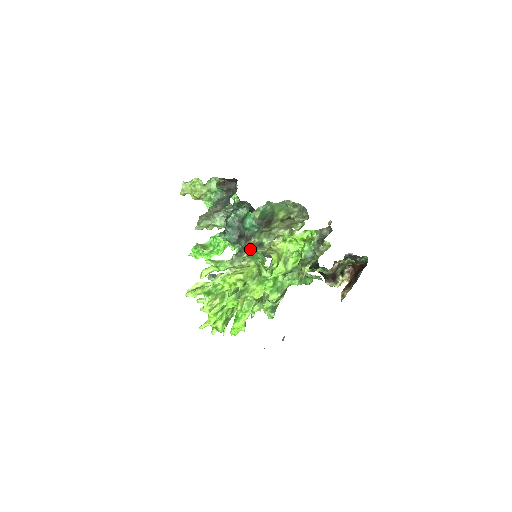
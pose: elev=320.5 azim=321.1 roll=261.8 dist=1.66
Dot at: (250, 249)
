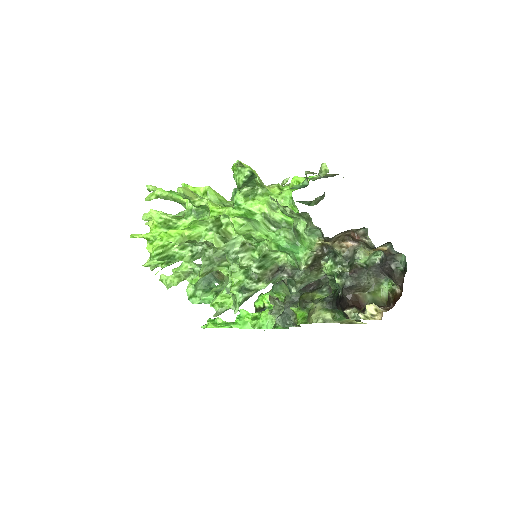
Dot at: (236, 188)
